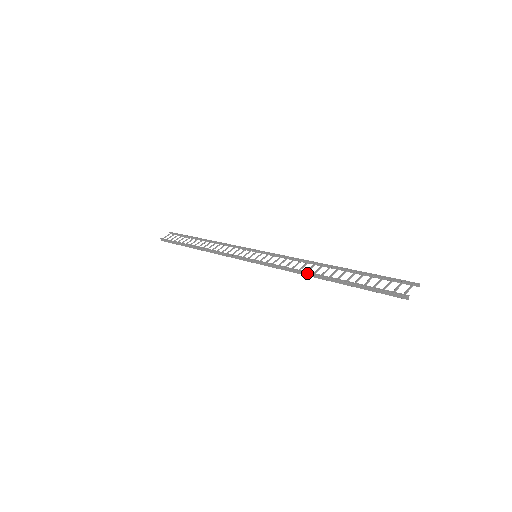
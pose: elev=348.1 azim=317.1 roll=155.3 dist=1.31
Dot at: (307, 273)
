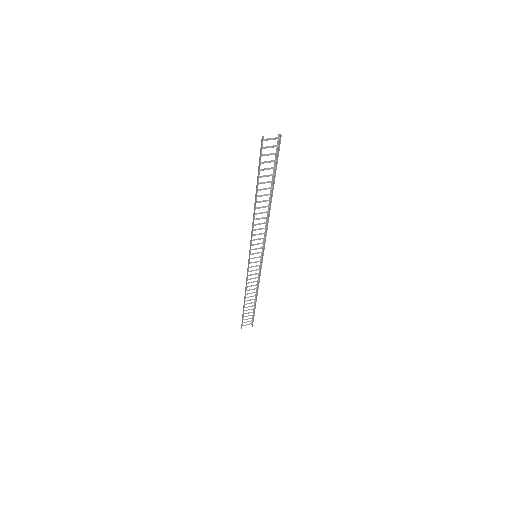
Dot at: (253, 213)
